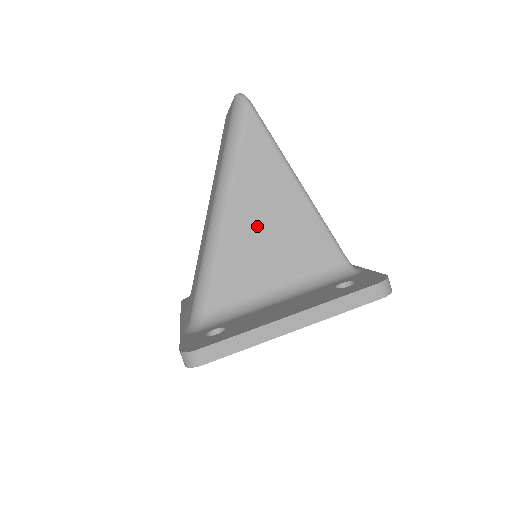
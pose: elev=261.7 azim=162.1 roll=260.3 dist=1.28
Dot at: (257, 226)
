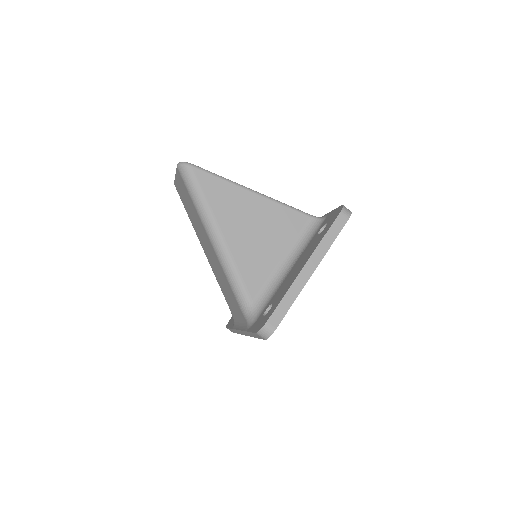
Dot at: (246, 233)
